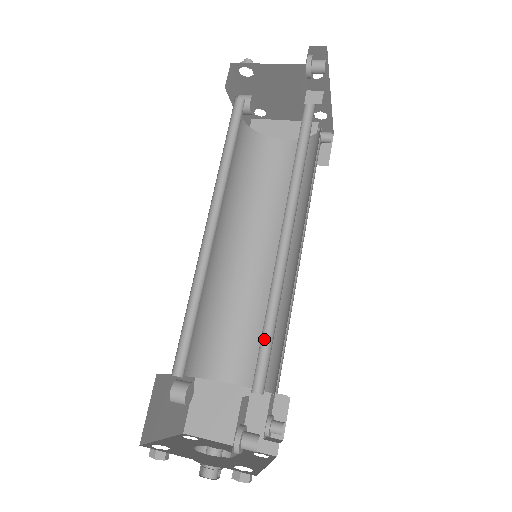
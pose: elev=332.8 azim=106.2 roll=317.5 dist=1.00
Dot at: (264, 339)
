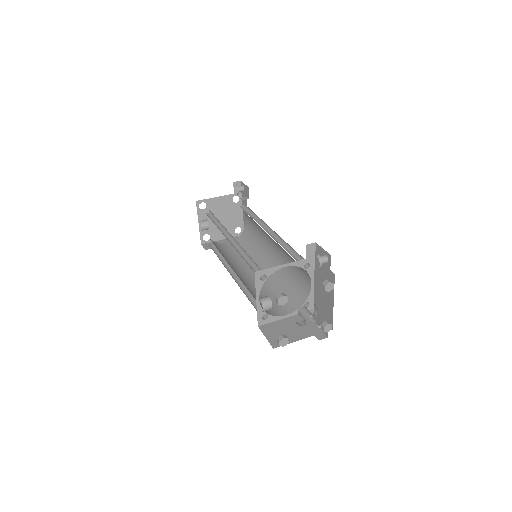
Dot at: occluded
